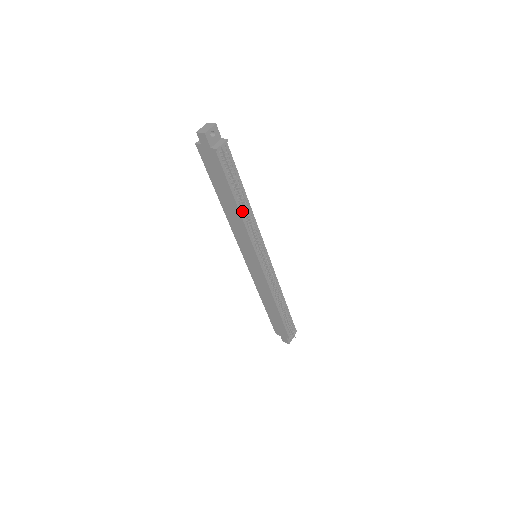
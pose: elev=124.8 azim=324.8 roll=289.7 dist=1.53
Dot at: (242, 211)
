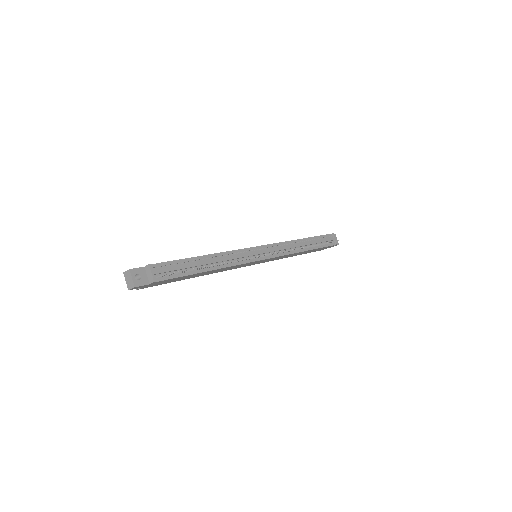
Dot at: (216, 266)
